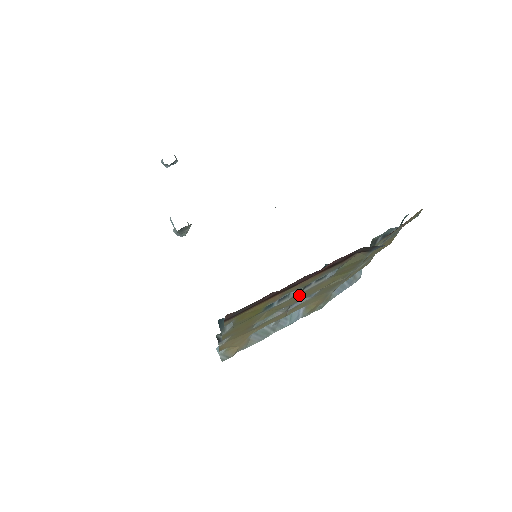
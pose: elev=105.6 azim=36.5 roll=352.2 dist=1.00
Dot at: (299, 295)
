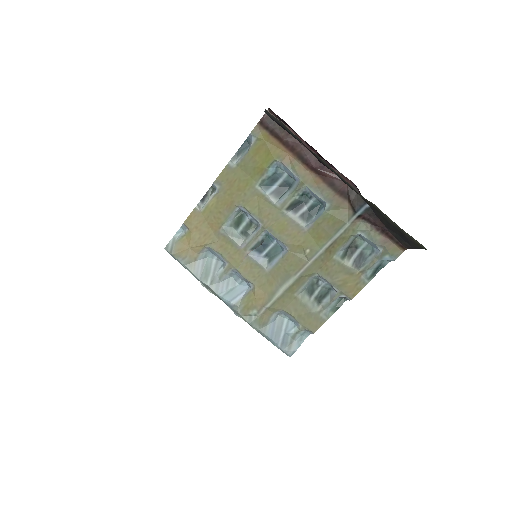
Dot at: (281, 216)
